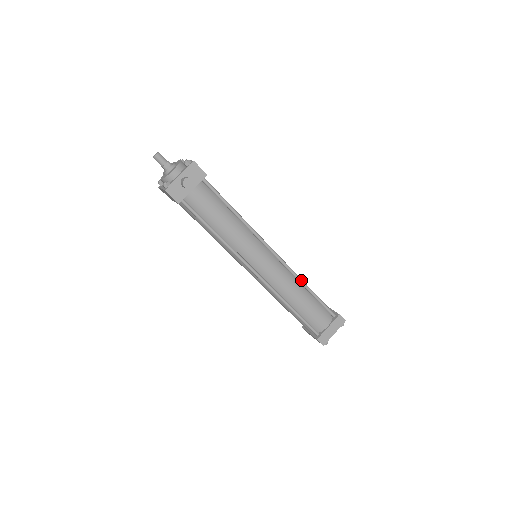
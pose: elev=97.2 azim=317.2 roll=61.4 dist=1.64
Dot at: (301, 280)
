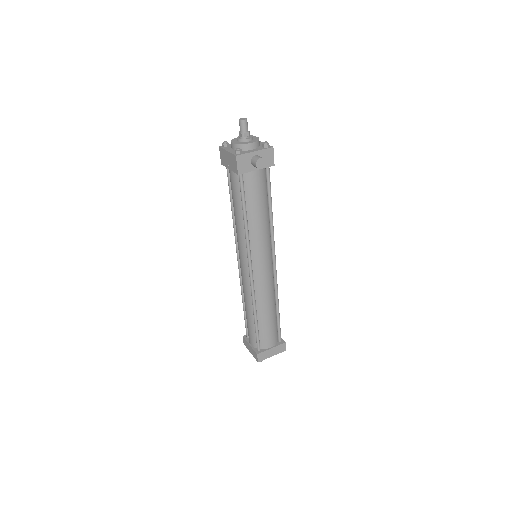
Dot at: occluded
